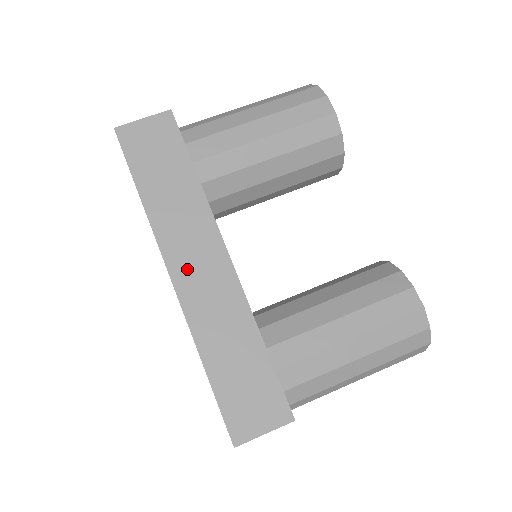
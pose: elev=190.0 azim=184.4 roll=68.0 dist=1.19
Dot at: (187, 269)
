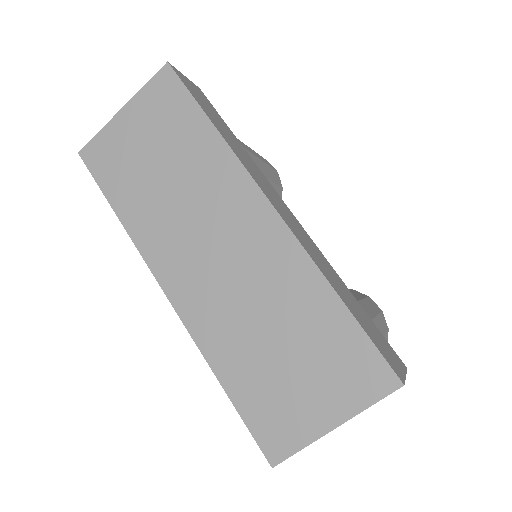
Dot at: (277, 204)
